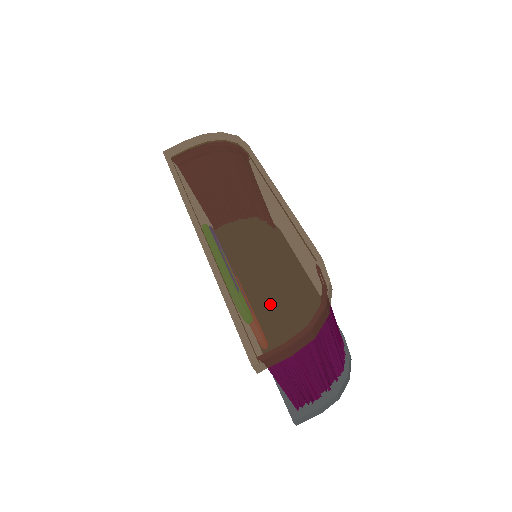
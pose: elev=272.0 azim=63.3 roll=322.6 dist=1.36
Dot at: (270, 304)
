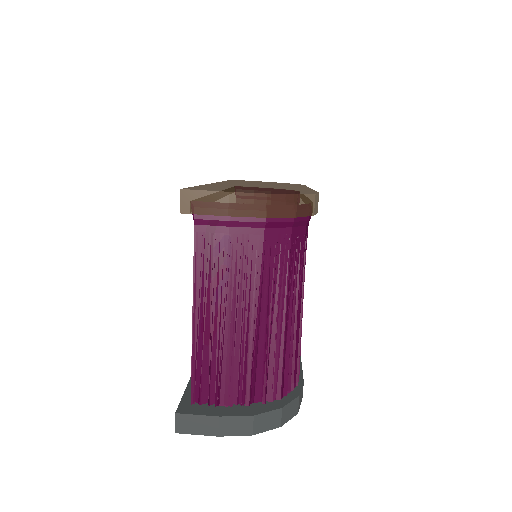
Dot at: (240, 189)
